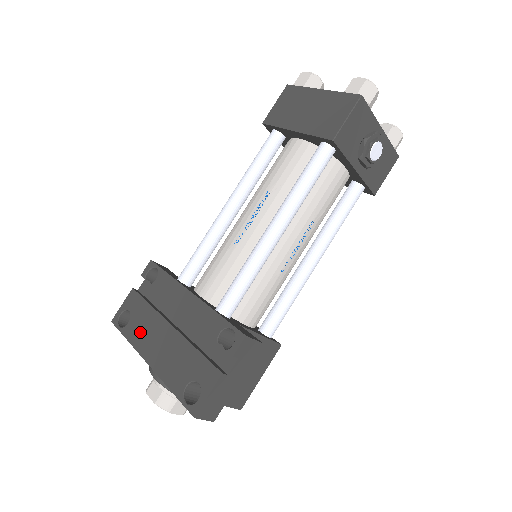
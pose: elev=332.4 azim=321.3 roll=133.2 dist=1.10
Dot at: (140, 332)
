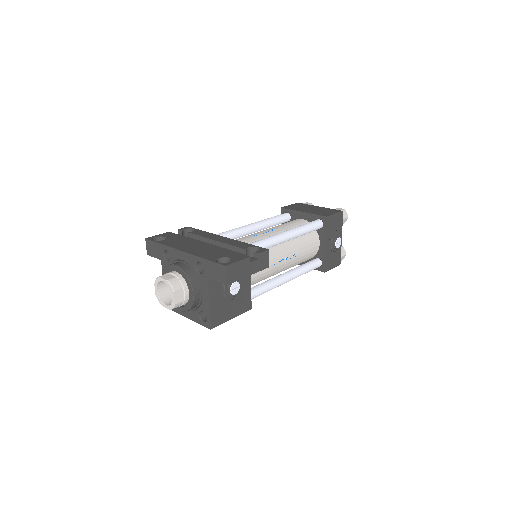
Dot at: (176, 243)
